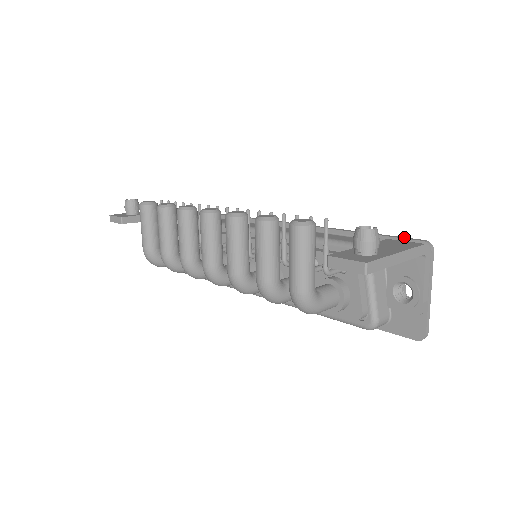
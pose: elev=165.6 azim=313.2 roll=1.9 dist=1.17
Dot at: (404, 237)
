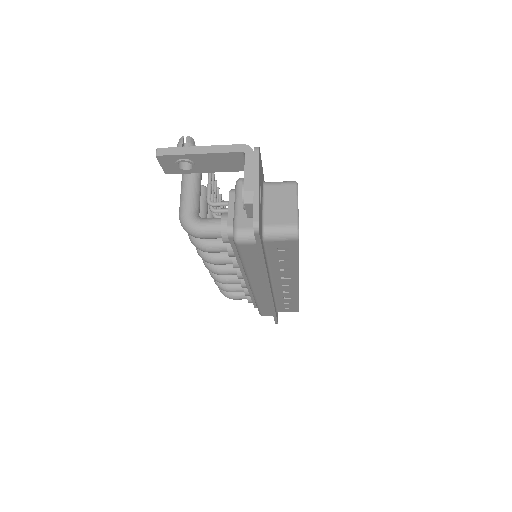
Dot at: occluded
